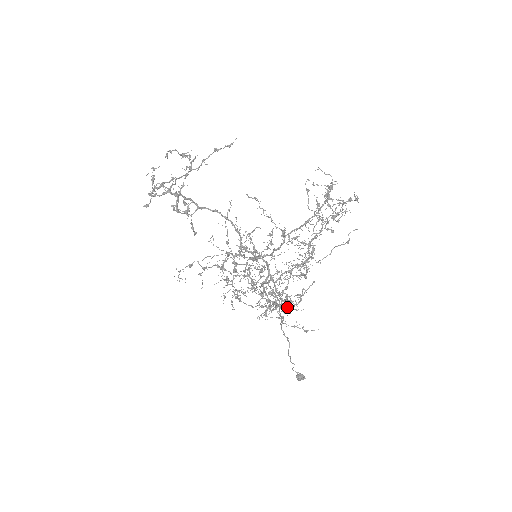
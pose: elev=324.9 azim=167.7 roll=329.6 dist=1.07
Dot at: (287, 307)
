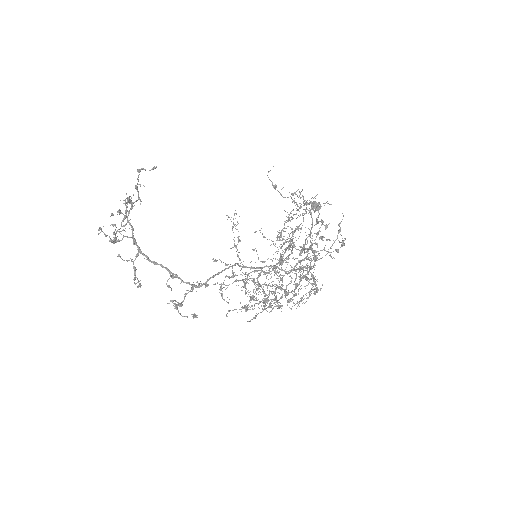
Dot at: (292, 229)
